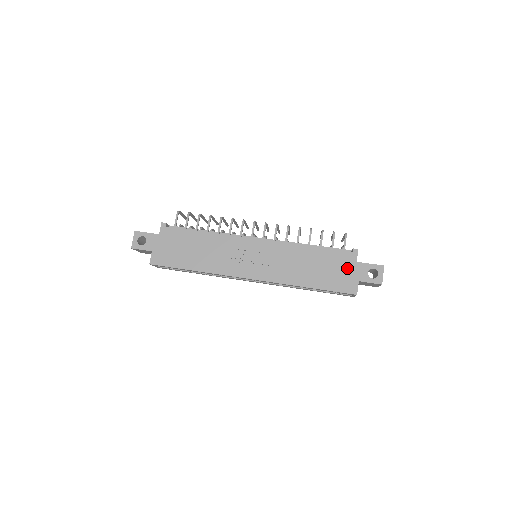
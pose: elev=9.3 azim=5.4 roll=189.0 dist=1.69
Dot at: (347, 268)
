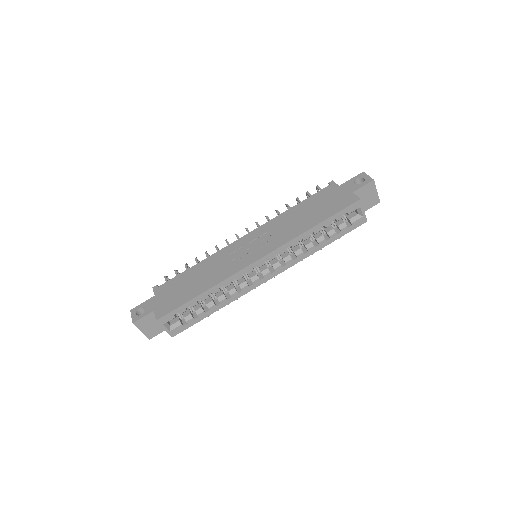
Dot at: (335, 194)
